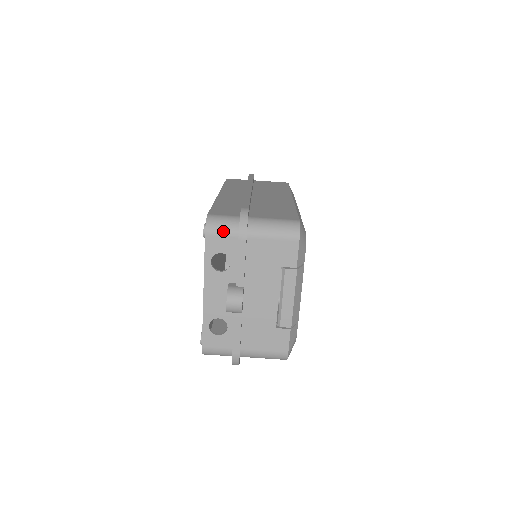
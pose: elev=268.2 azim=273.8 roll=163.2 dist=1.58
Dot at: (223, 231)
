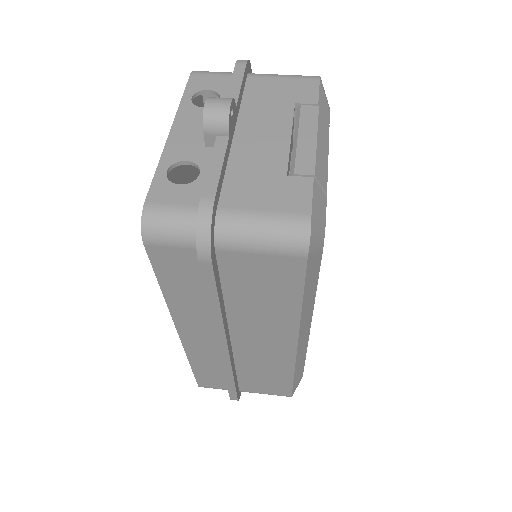
Dot at: (215, 73)
